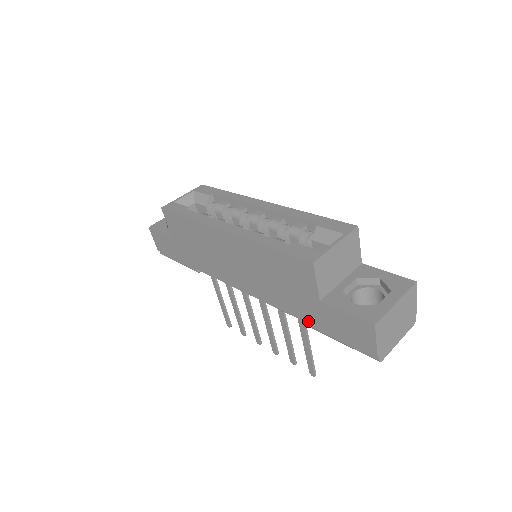
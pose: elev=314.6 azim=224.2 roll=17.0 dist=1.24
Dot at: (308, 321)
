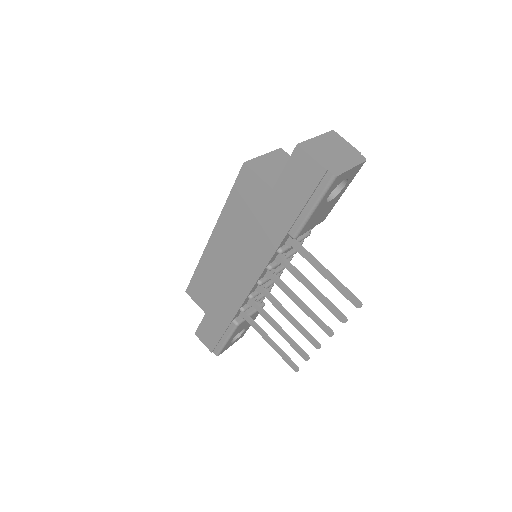
Dot at: (288, 225)
